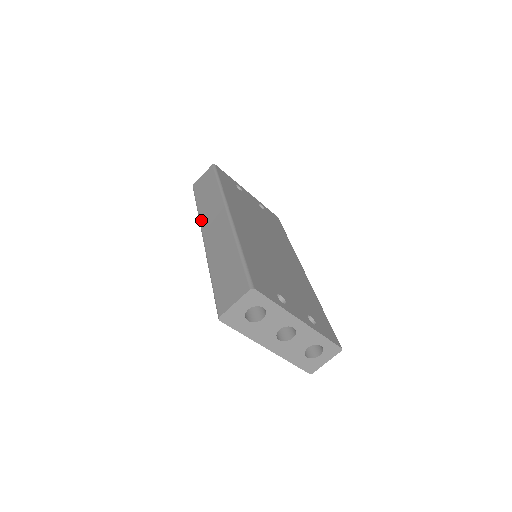
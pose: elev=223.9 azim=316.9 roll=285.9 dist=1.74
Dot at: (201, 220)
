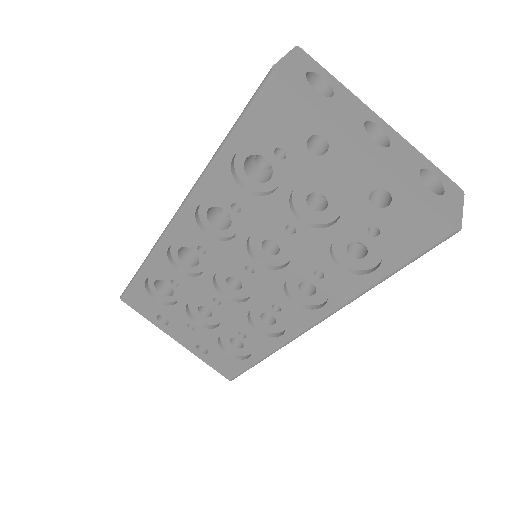
Dot at: occluded
